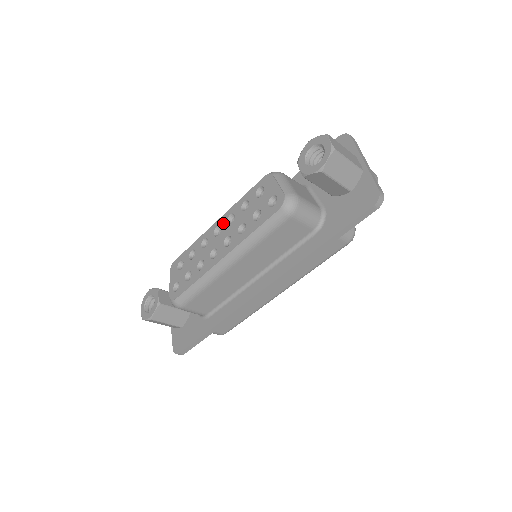
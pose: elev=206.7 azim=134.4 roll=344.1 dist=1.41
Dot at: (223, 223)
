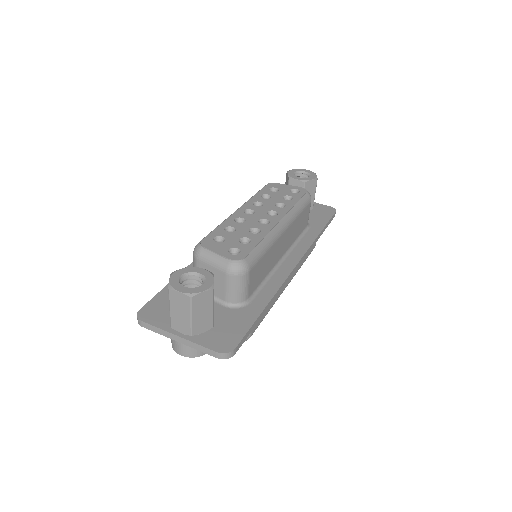
Dot at: (251, 207)
